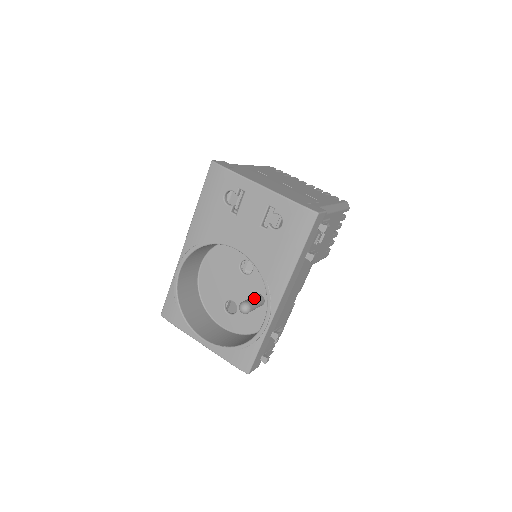
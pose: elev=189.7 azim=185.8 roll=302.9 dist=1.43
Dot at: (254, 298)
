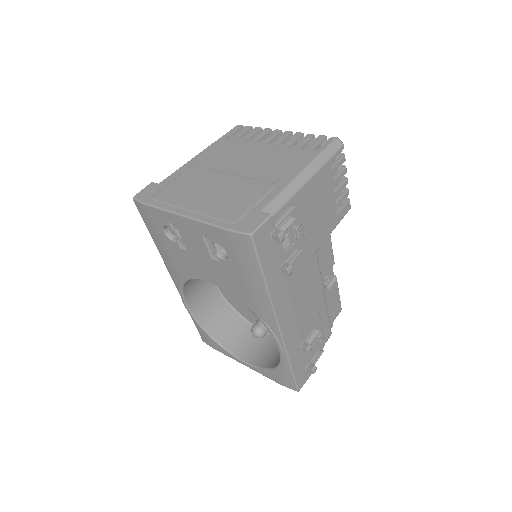
Dot at: occluded
